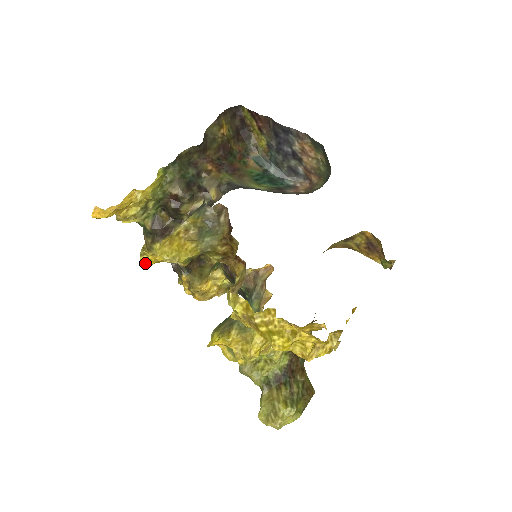
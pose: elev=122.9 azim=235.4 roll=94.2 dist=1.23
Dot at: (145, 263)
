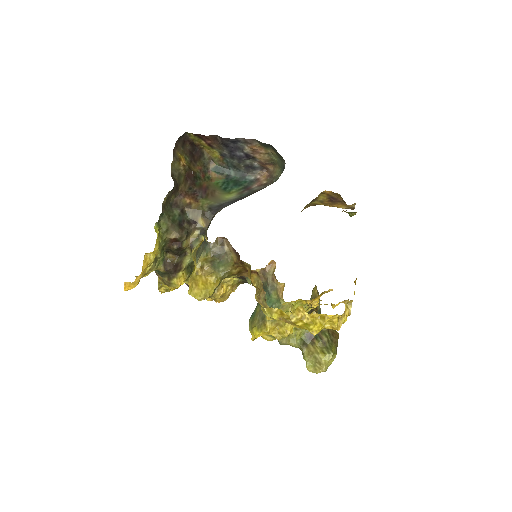
Dot at: (164, 292)
